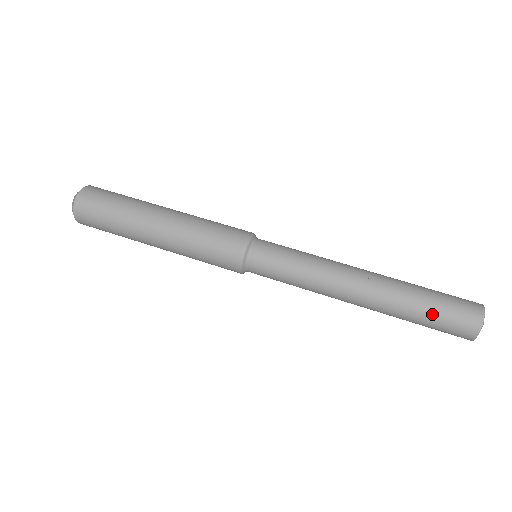
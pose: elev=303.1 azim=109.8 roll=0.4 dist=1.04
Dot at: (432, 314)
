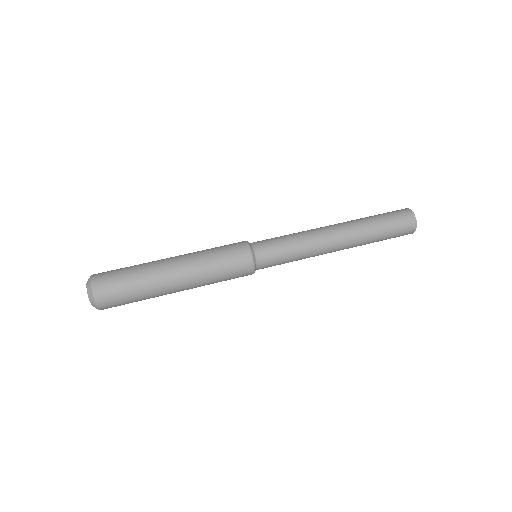
Dot at: (387, 228)
